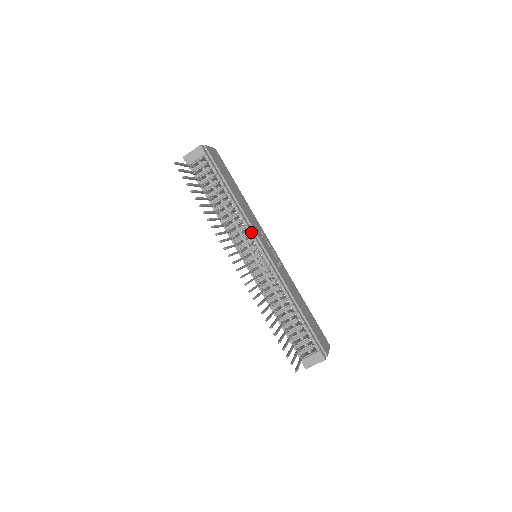
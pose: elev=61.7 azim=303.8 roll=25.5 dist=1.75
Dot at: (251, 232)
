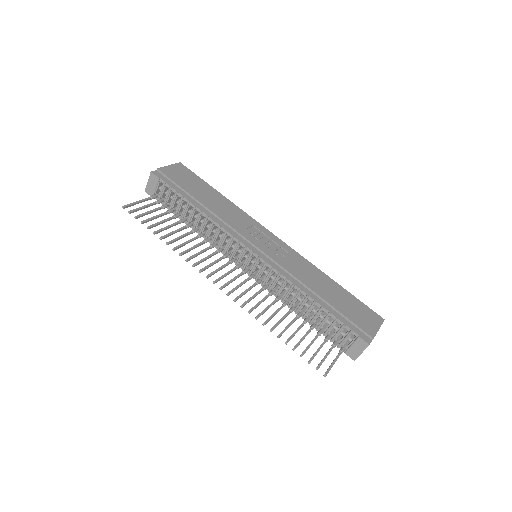
Dot at: (233, 237)
